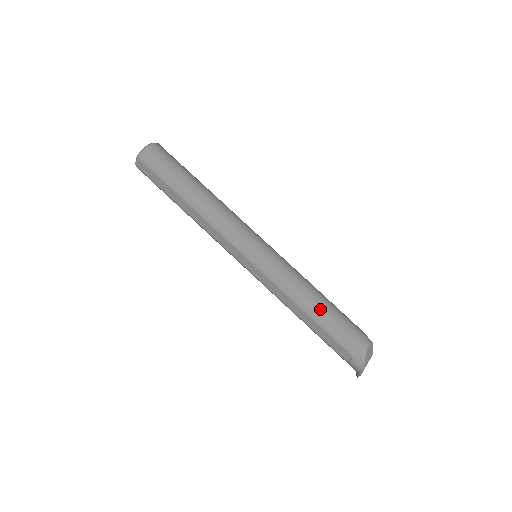
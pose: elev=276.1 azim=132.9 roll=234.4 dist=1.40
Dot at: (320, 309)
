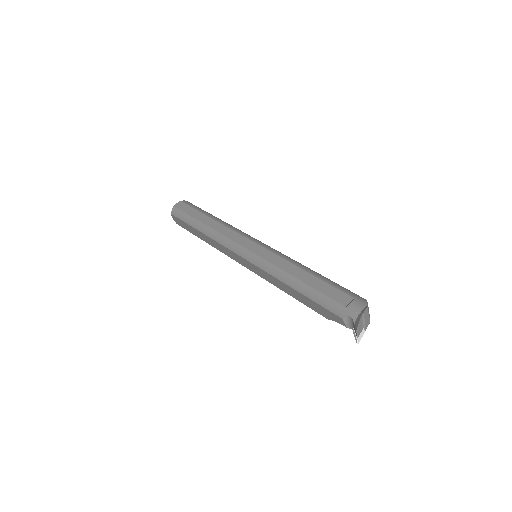
Dot at: (318, 273)
